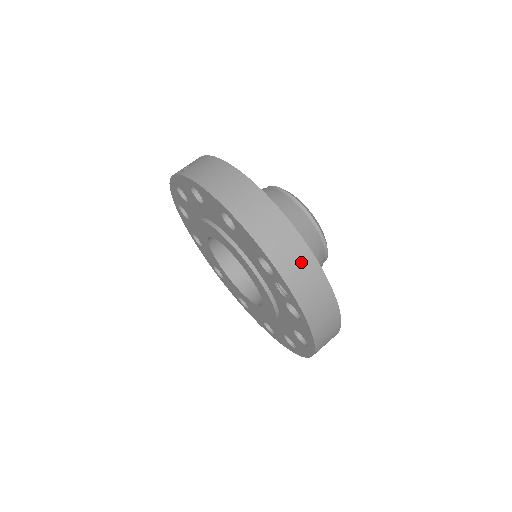
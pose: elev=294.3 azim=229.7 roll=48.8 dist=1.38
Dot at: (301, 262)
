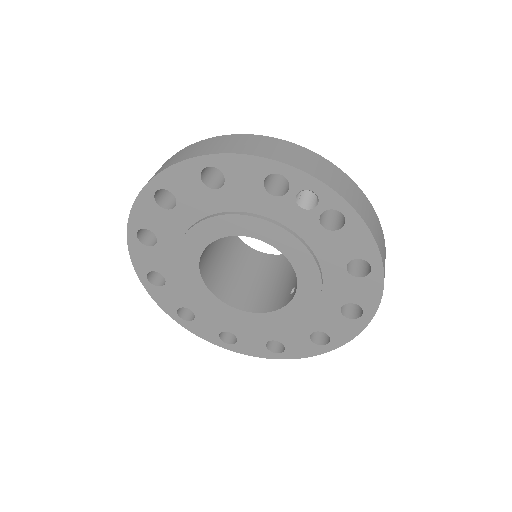
Dot at: (304, 156)
